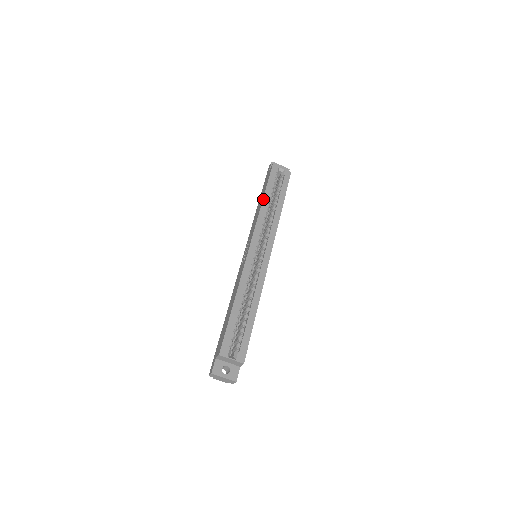
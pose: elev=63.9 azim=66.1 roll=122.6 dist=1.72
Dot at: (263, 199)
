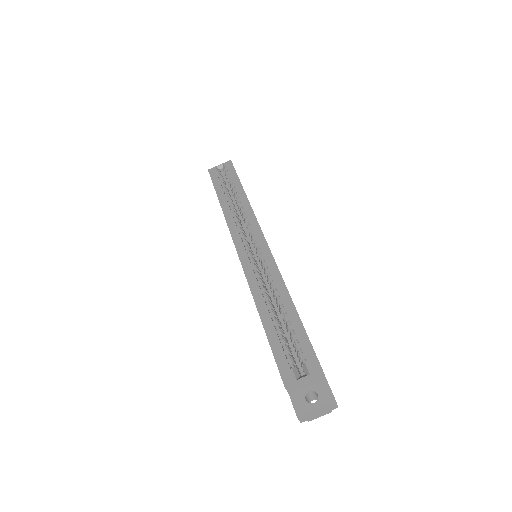
Dot at: (220, 203)
